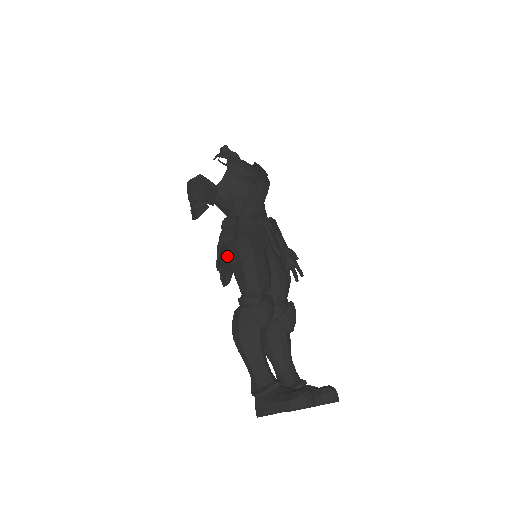
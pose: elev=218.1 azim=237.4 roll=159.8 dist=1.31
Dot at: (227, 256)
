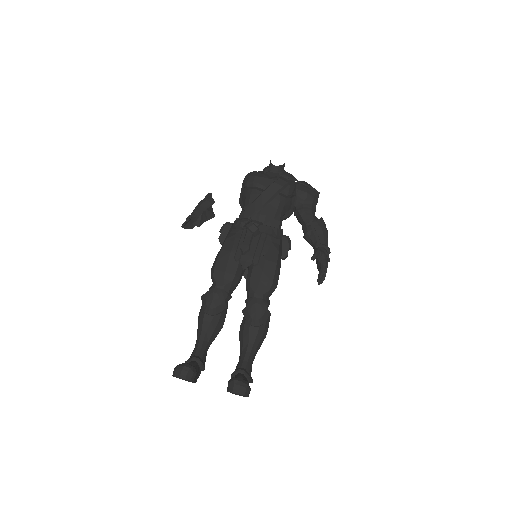
Dot at: occluded
